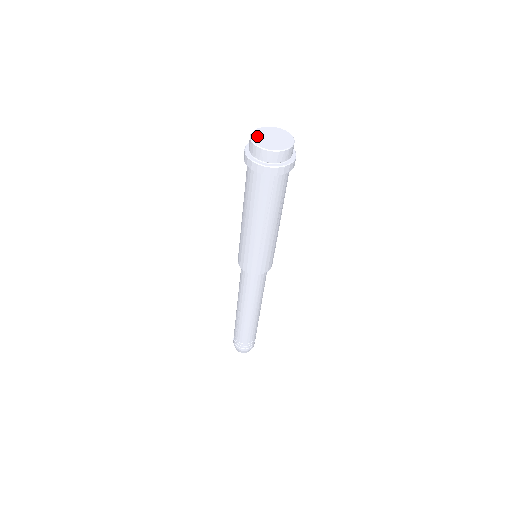
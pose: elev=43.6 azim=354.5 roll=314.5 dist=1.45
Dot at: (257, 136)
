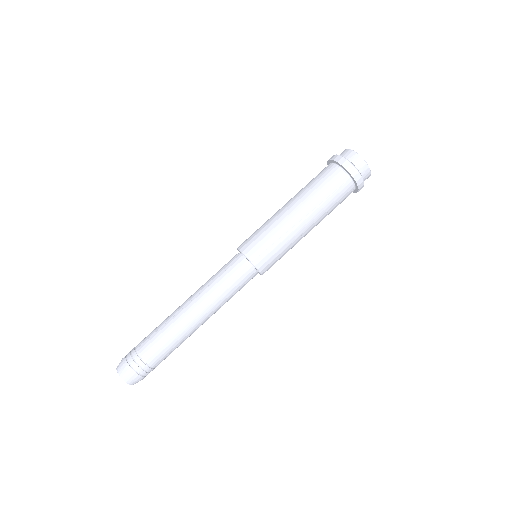
Dot at: occluded
